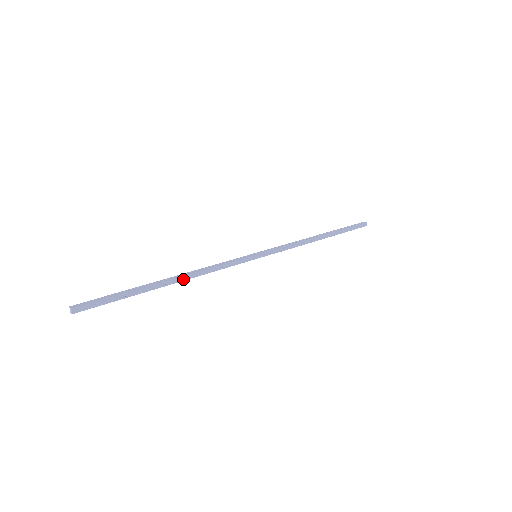
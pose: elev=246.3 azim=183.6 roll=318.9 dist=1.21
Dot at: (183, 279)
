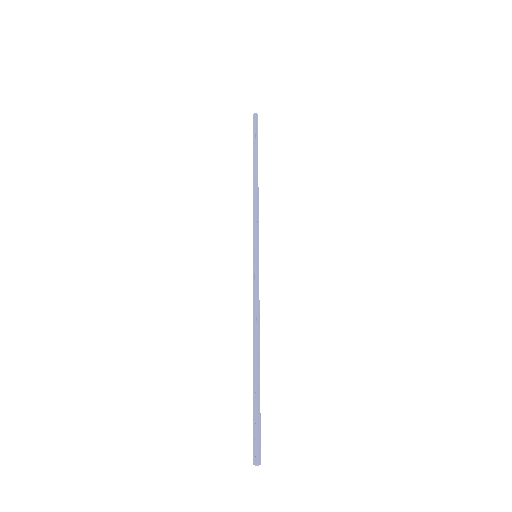
Dot at: (257, 344)
